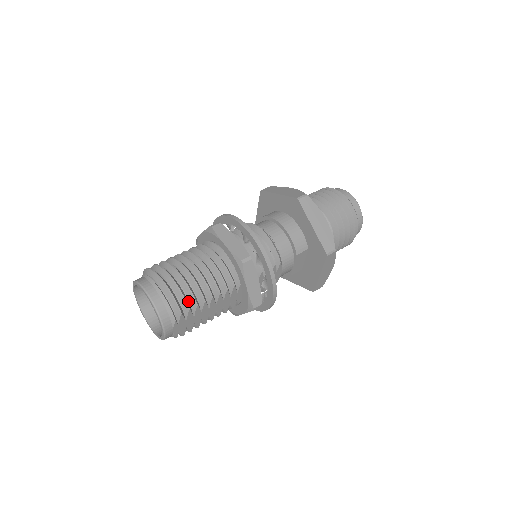
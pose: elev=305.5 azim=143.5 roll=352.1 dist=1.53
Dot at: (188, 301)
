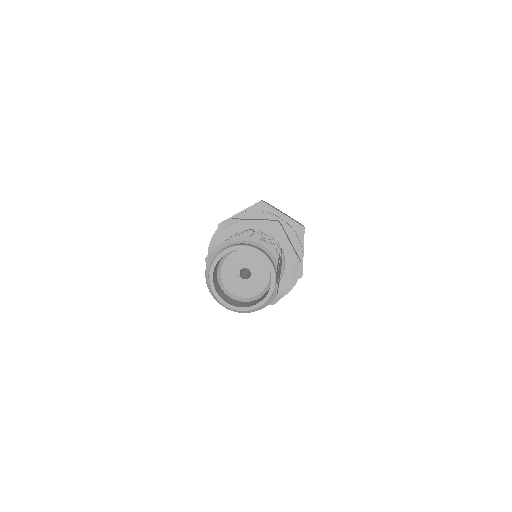
Dot at: occluded
